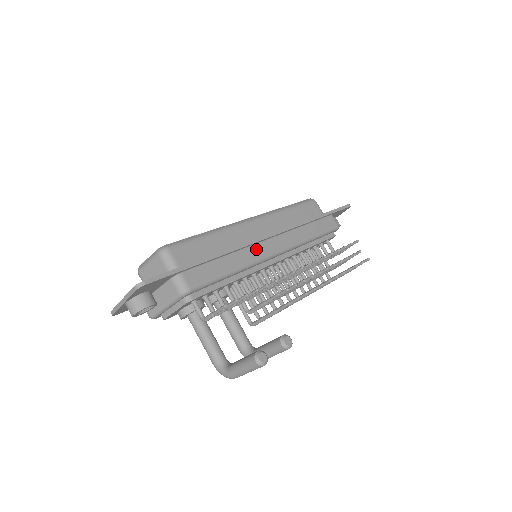
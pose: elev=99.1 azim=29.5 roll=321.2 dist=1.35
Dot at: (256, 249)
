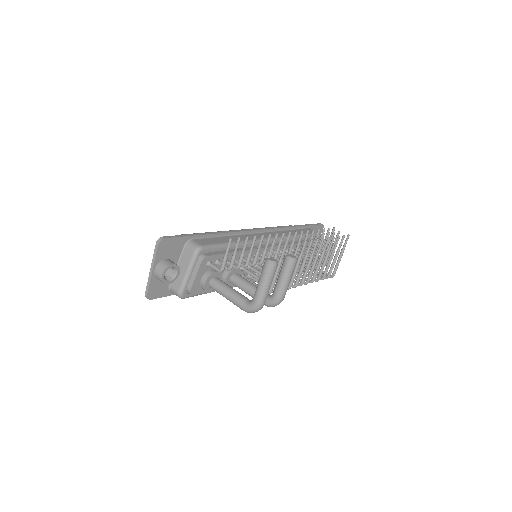
Dot at: (250, 236)
